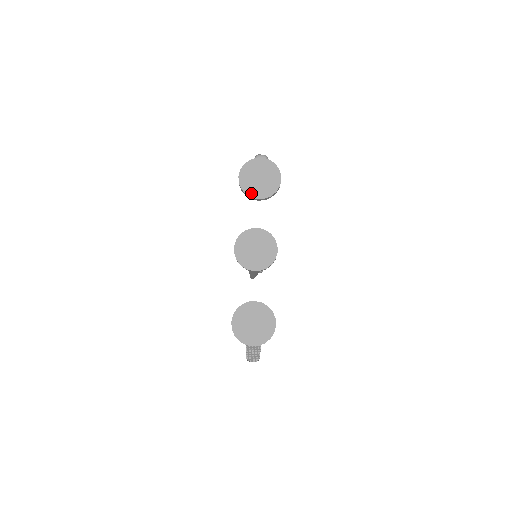
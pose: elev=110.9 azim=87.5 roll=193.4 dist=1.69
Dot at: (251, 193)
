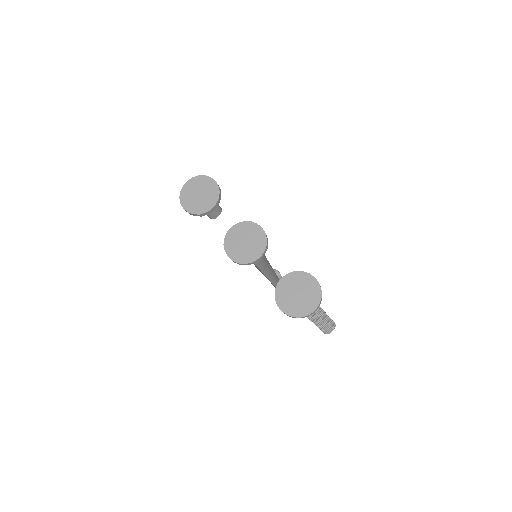
Dot at: (203, 210)
